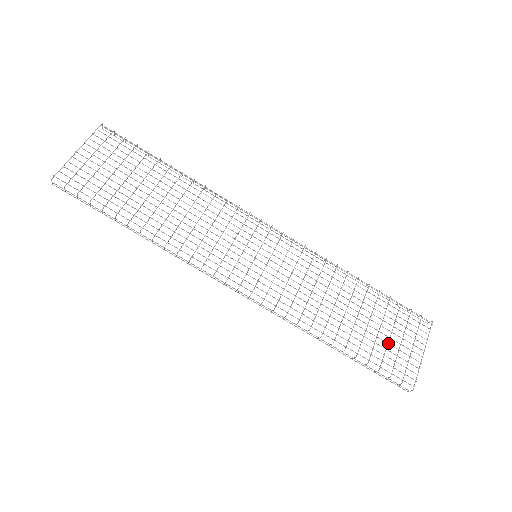
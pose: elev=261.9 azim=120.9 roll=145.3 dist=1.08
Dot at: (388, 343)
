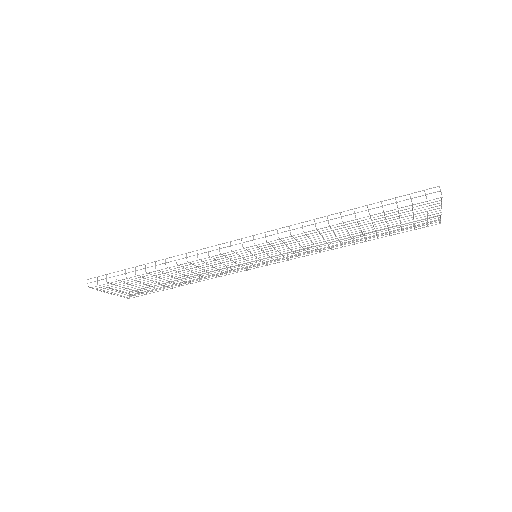
Dot at: occluded
